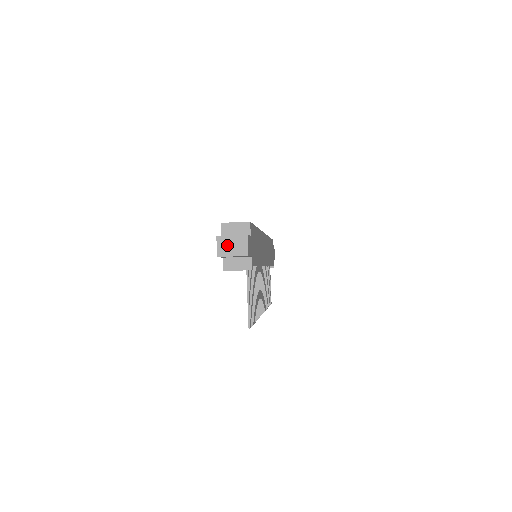
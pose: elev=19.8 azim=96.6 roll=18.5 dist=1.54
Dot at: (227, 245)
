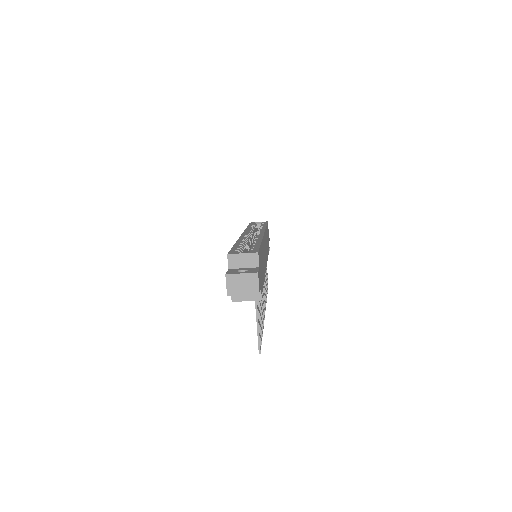
Dot at: (237, 284)
